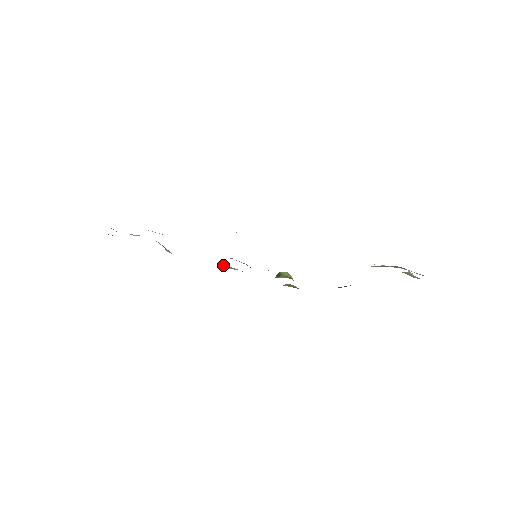
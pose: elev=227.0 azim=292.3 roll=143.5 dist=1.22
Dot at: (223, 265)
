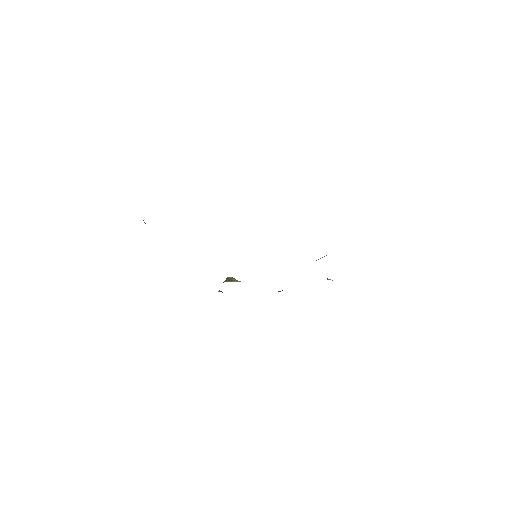
Dot at: occluded
